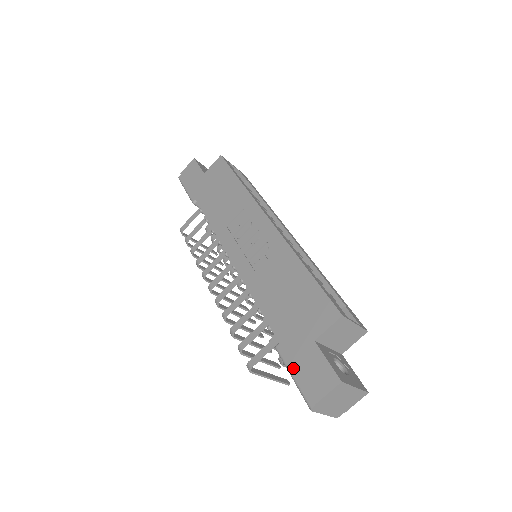
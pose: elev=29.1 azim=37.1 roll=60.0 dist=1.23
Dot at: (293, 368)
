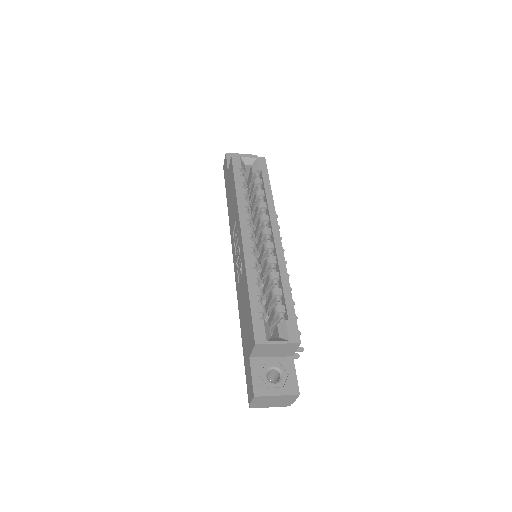
Dot at: (246, 373)
